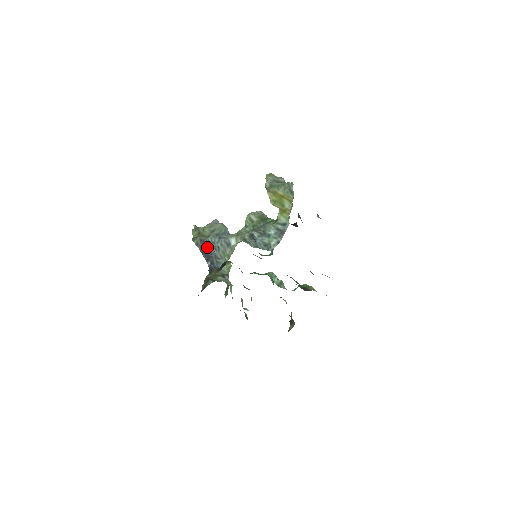
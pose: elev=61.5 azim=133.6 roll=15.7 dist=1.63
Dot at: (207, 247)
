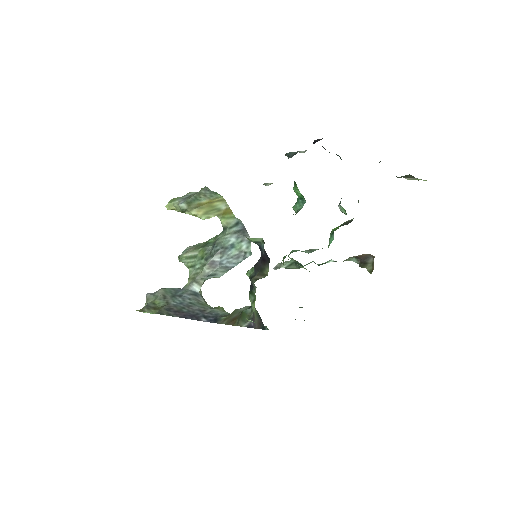
Dot at: (181, 310)
